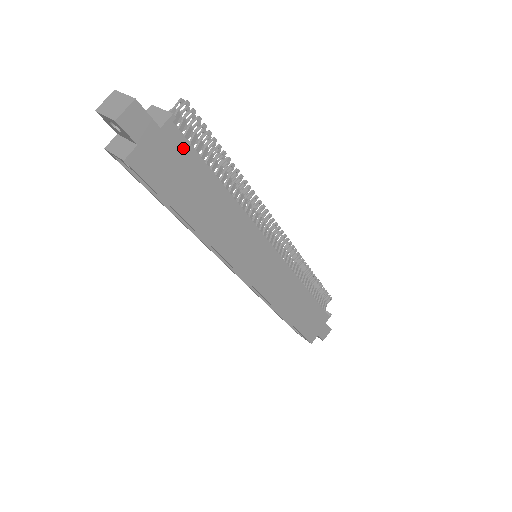
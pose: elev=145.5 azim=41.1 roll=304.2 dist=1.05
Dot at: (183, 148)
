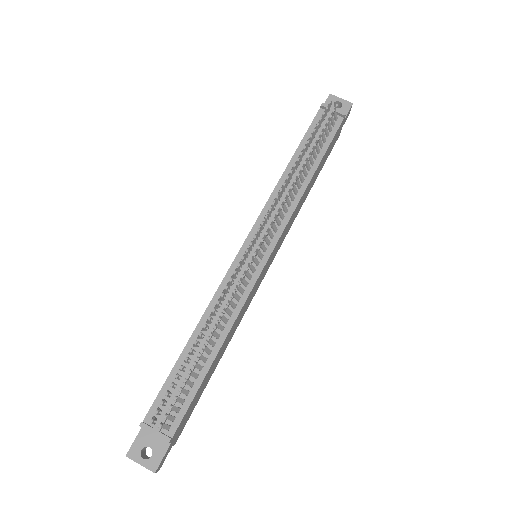
Dot at: (185, 415)
